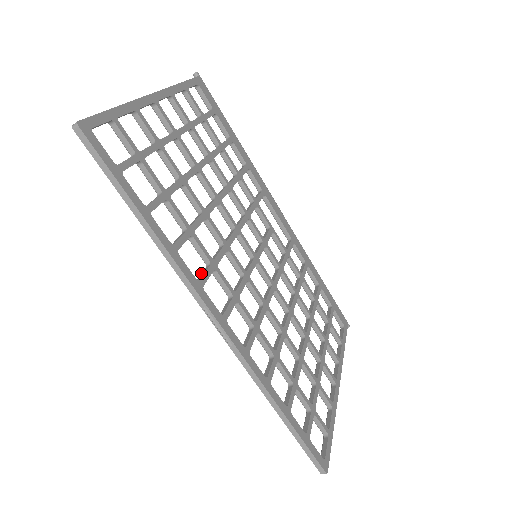
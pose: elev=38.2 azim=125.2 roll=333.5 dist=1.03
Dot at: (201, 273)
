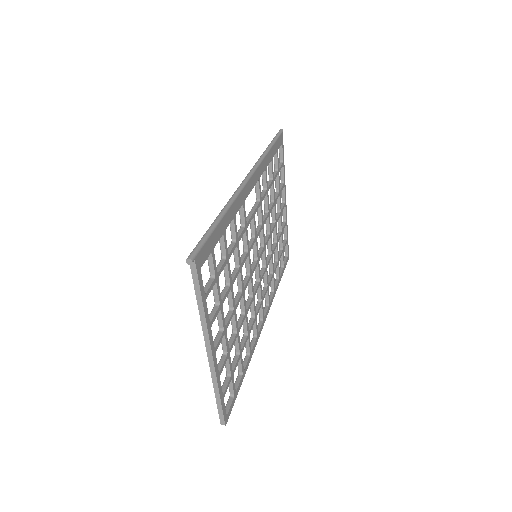
Dot at: (253, 327)
